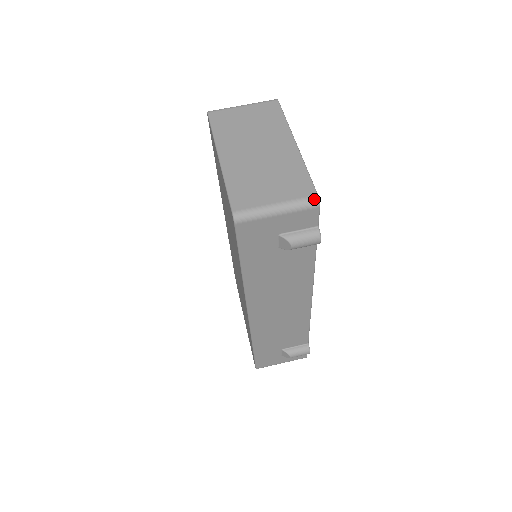
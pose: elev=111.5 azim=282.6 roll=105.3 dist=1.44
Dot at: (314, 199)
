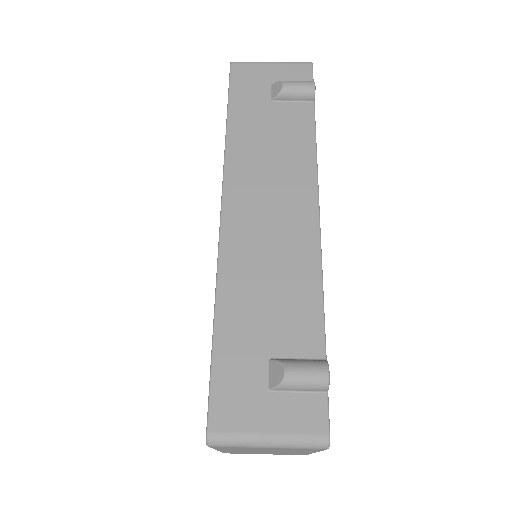
Dot at: (307, 63)
